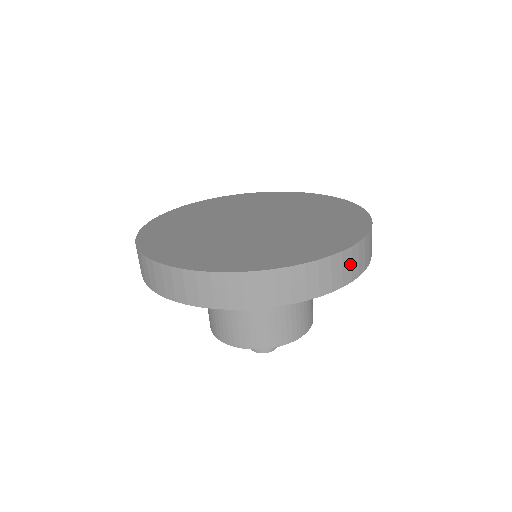
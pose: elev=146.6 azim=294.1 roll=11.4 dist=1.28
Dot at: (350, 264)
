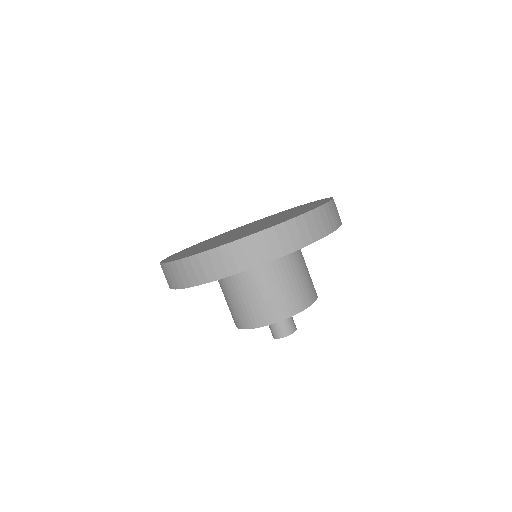
Dot at: (307, 228)
